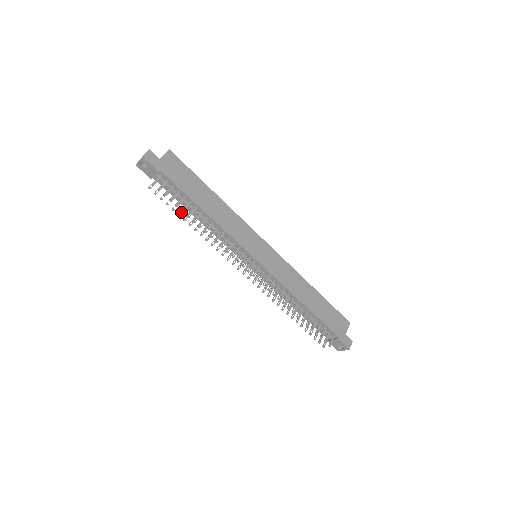
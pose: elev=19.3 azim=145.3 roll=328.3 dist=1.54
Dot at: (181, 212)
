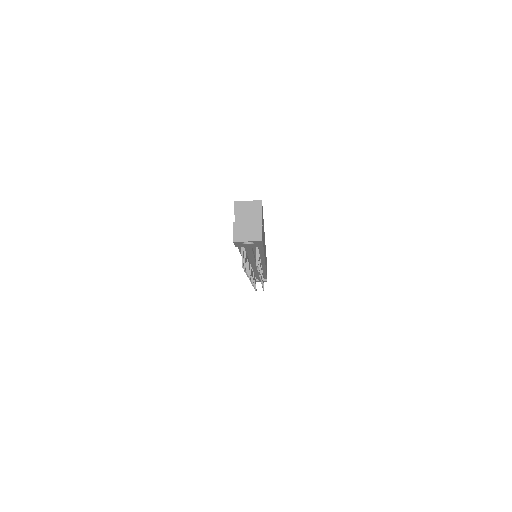
Dot at: (246, 266)
